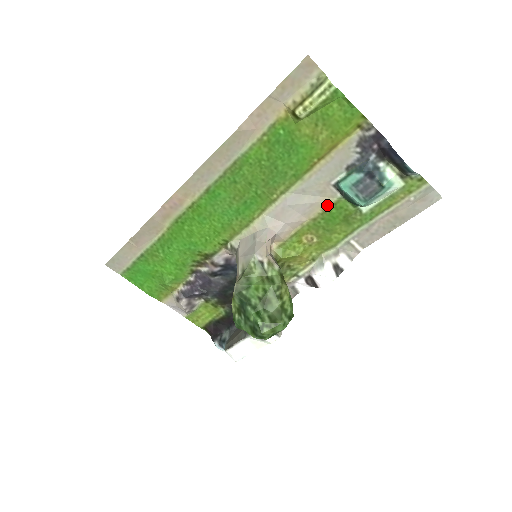
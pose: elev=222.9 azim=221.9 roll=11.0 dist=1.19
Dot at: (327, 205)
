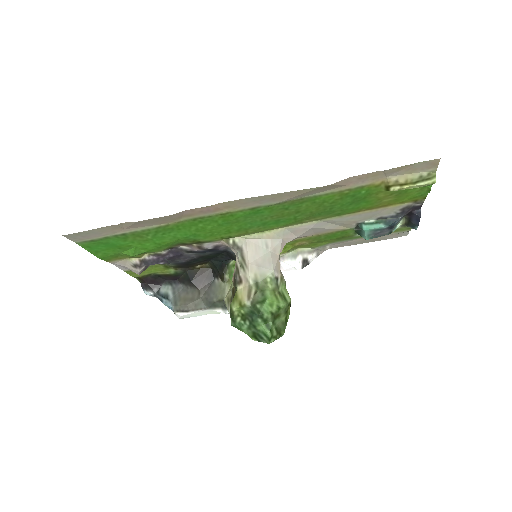
Dot at: (338, 230)
